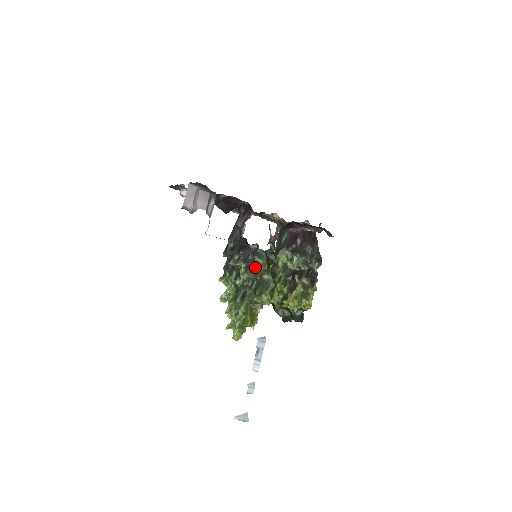
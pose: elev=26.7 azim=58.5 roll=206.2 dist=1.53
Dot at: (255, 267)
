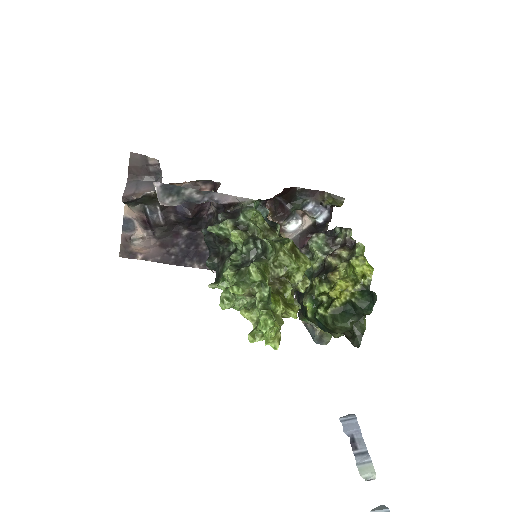
Dot at: (247, 221)
